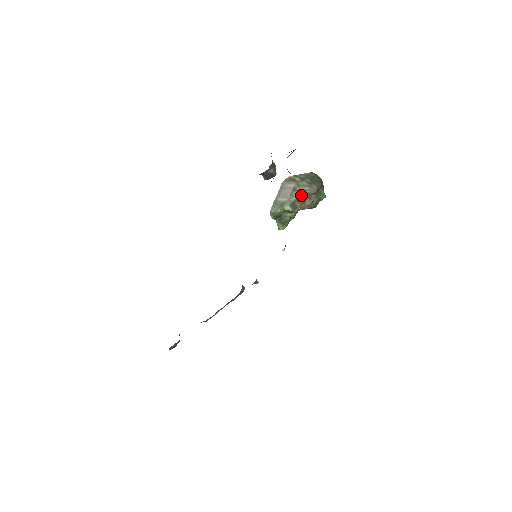
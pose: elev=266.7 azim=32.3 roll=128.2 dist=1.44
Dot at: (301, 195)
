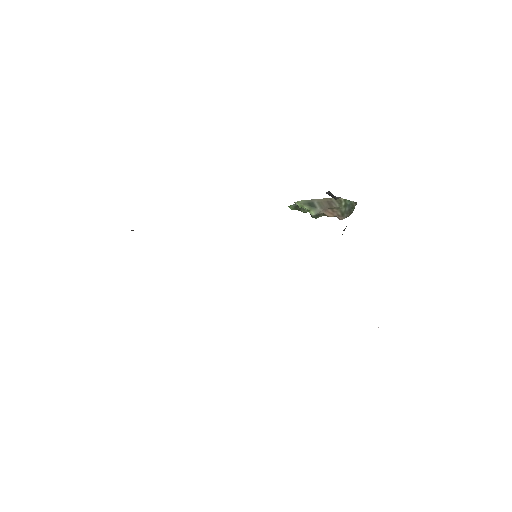
Dot at: (331, 214)
